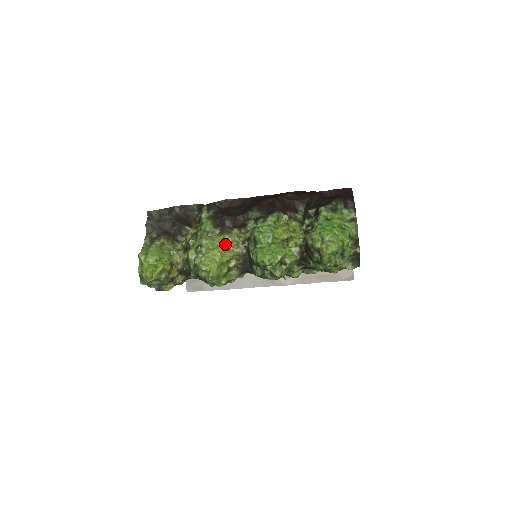
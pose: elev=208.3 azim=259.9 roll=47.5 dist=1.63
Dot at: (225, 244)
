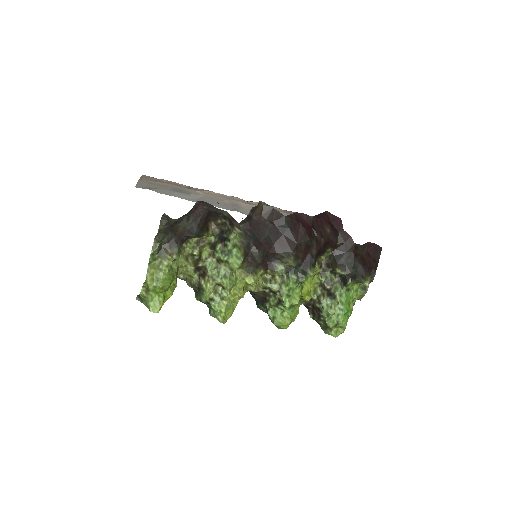
Dot at: (246, 285)
